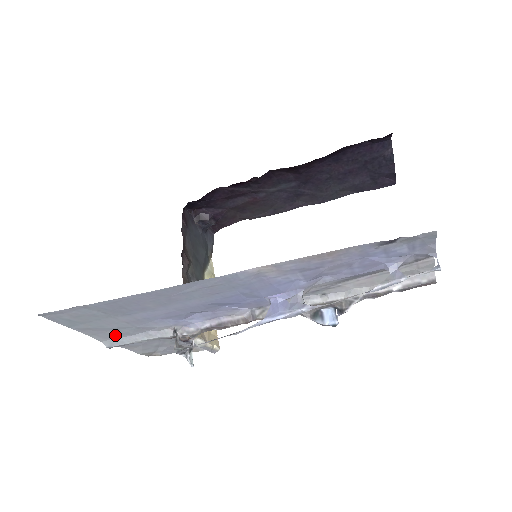
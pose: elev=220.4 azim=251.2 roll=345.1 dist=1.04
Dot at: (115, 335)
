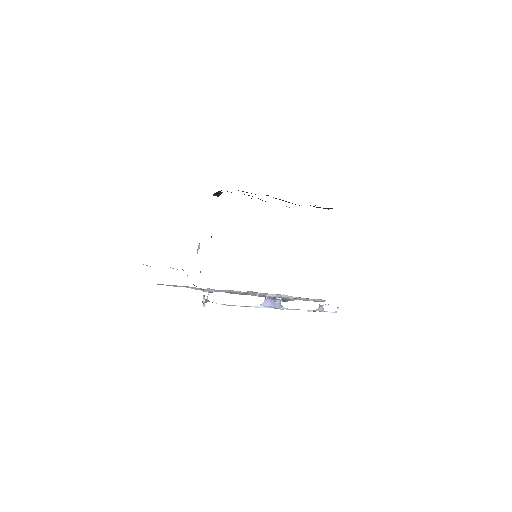
Dot at: occluded
